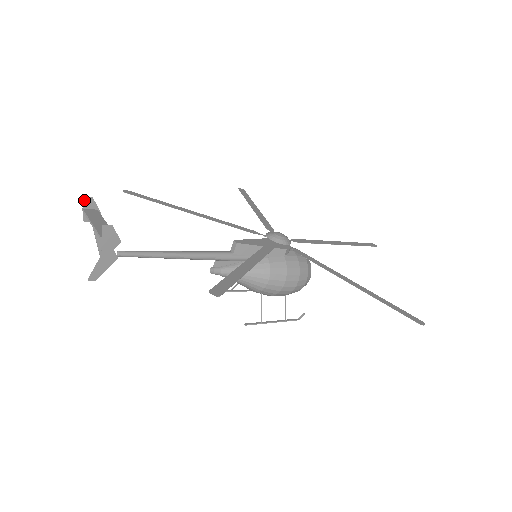
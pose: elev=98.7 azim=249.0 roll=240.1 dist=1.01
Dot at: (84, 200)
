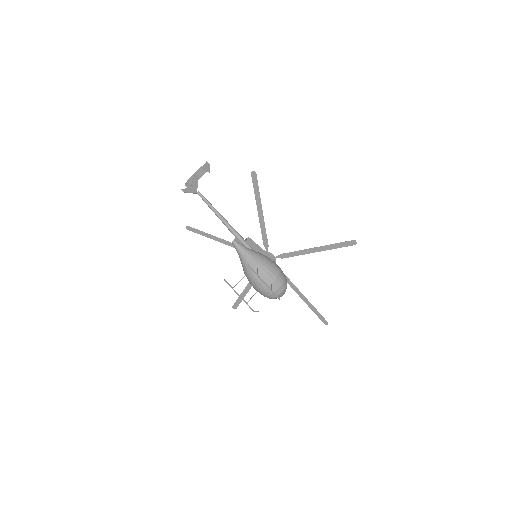
Dot at: occluded
